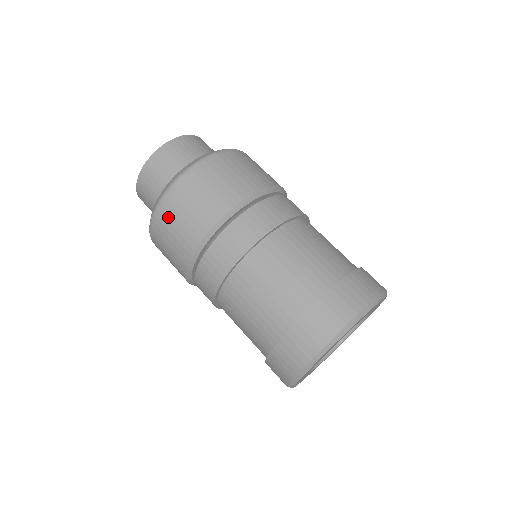
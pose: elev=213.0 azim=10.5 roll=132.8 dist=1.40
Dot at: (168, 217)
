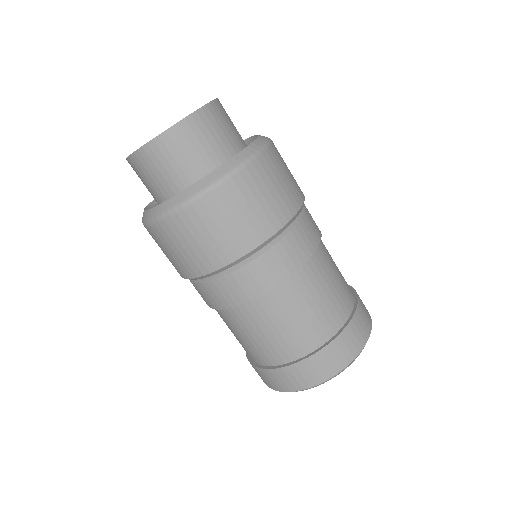
Dot at: (198, 222)
